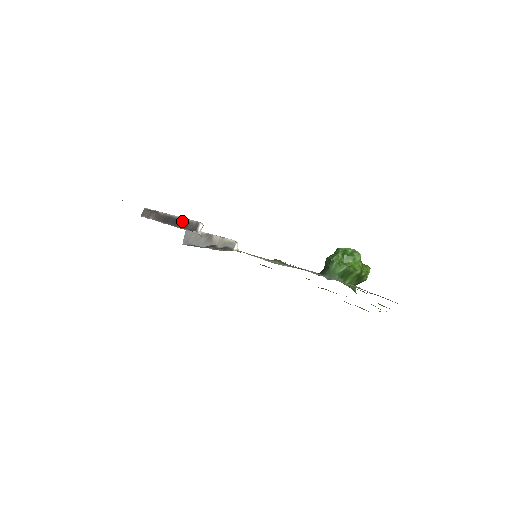
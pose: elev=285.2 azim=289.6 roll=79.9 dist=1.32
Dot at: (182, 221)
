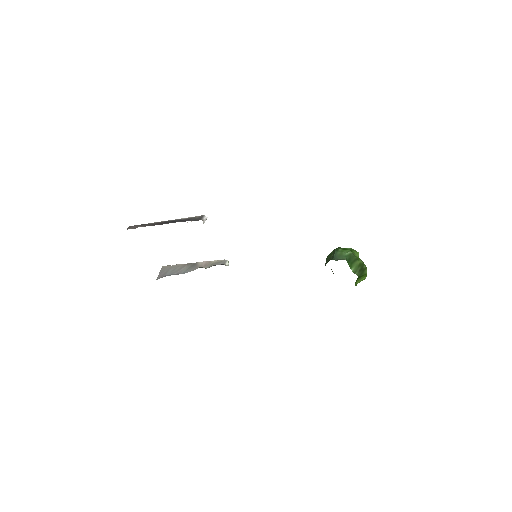
Dot at: (182, 219)
